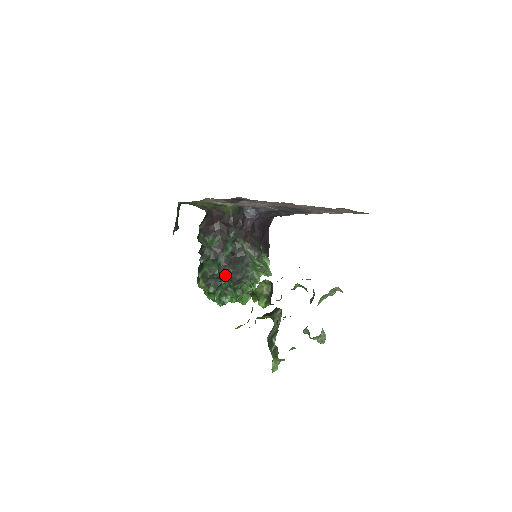
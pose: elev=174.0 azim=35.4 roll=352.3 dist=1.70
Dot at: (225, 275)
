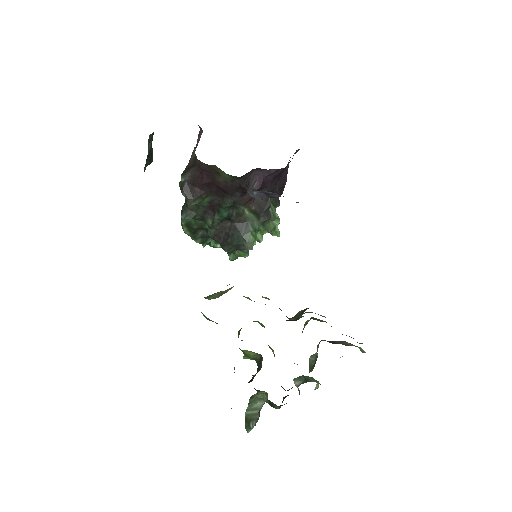
Dot at: (216, 239)
